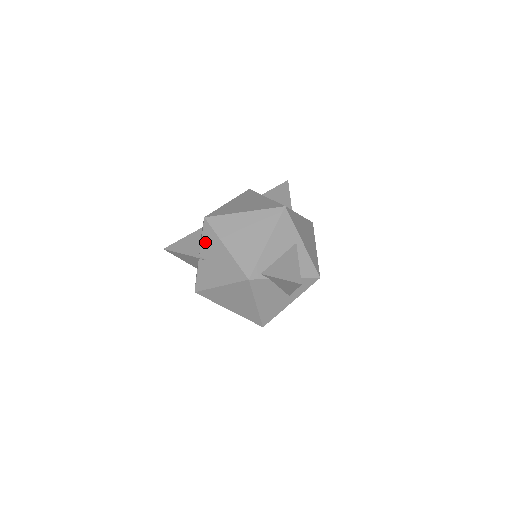
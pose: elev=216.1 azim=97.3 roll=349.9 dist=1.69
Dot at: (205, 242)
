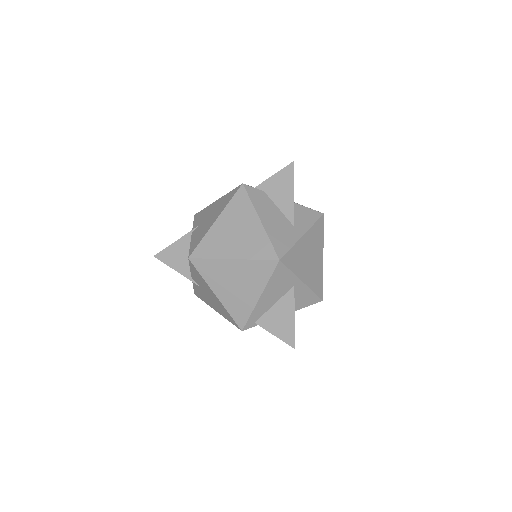
Dot at: (194, 275)
